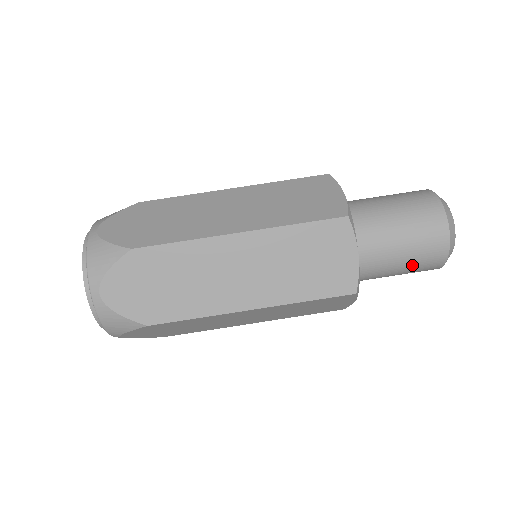
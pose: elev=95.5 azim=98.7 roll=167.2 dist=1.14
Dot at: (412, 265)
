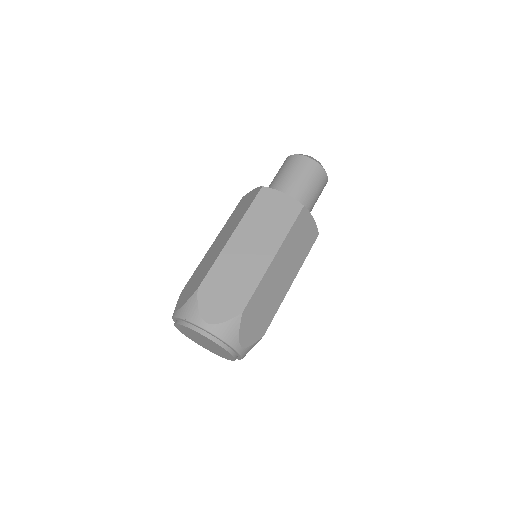
Dot at: occluded
